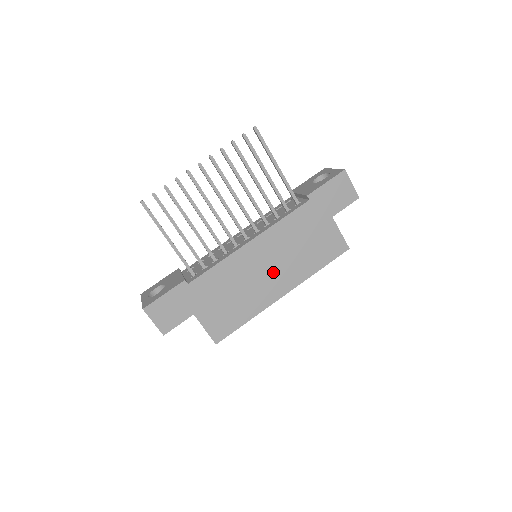
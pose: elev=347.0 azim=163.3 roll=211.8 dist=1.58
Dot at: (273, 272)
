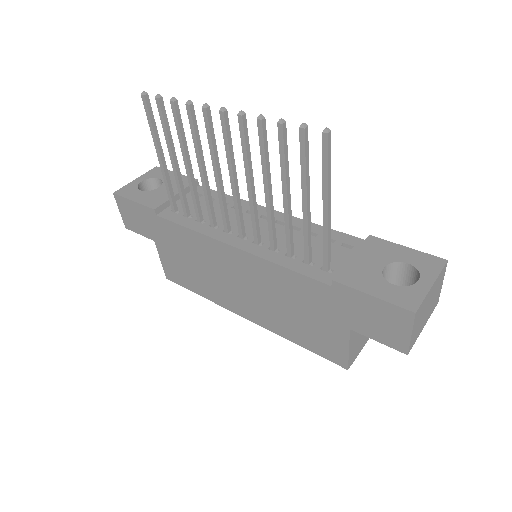
Dot at: (244, 293)
